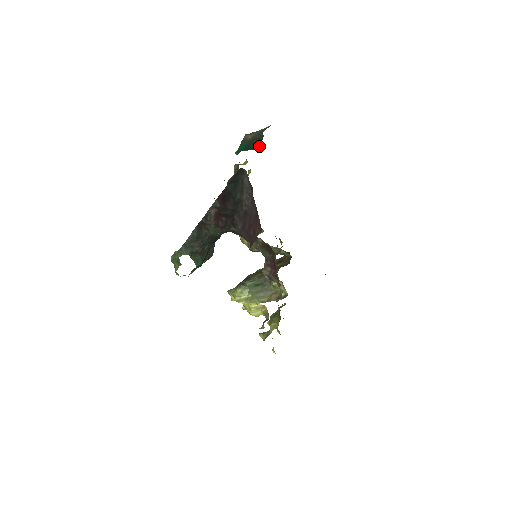
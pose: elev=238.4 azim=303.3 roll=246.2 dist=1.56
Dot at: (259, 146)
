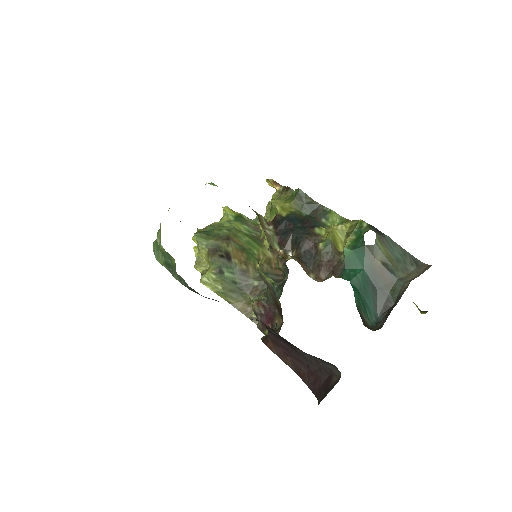
Dot at: (379, 317)
